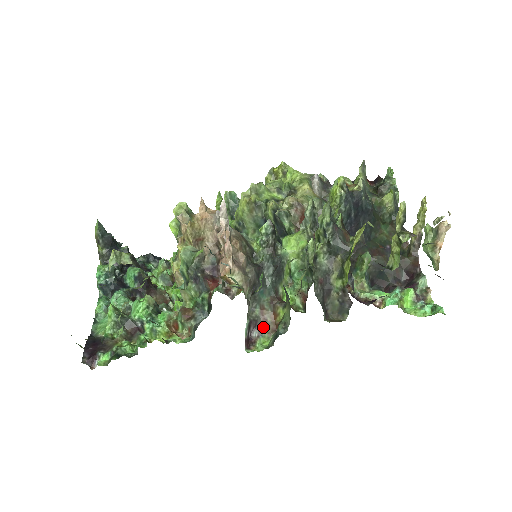
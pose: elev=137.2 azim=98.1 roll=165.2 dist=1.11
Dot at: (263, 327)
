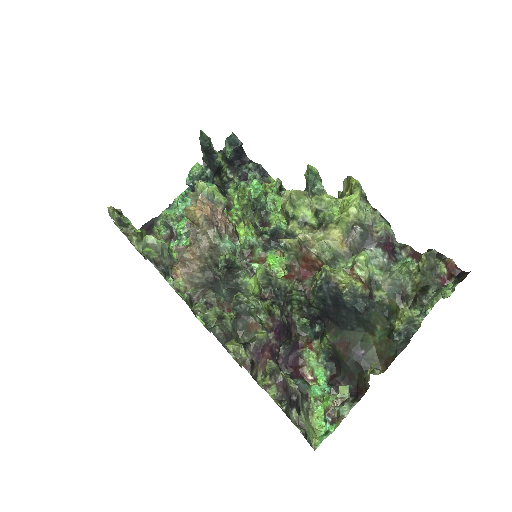
Dot at: occluded
